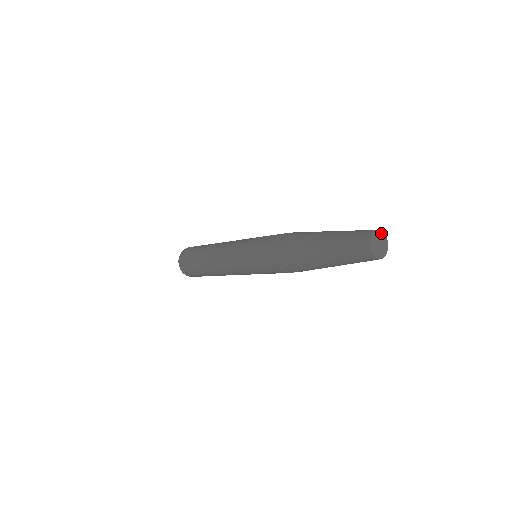
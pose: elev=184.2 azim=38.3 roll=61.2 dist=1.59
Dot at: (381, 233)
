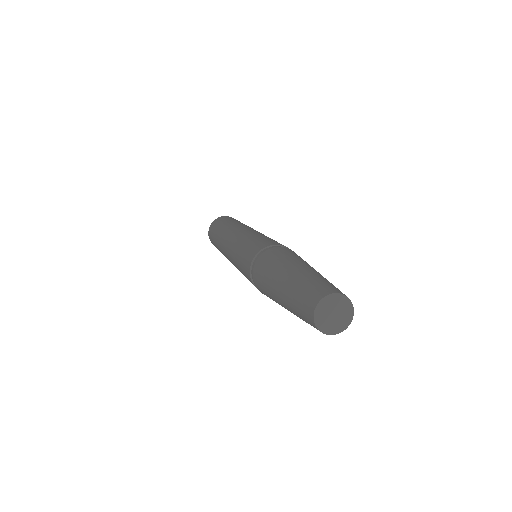
Dot at: (325, 300)
